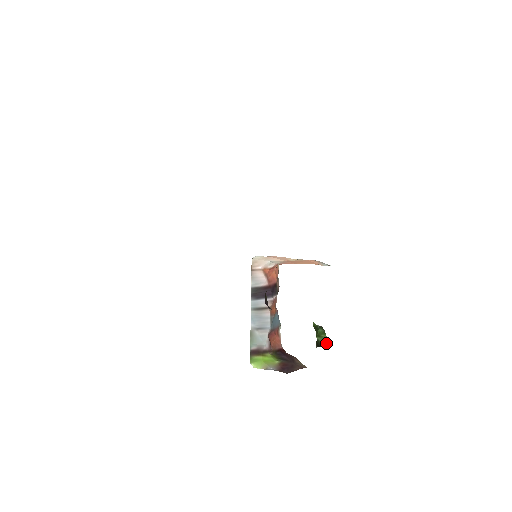
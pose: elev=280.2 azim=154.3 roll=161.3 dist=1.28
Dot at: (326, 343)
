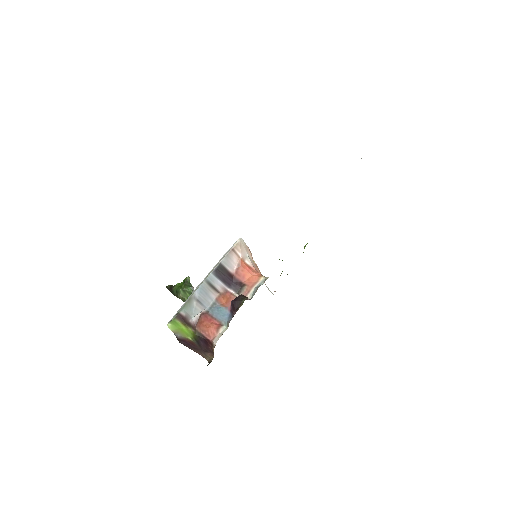
Dot at: (183, 300)
